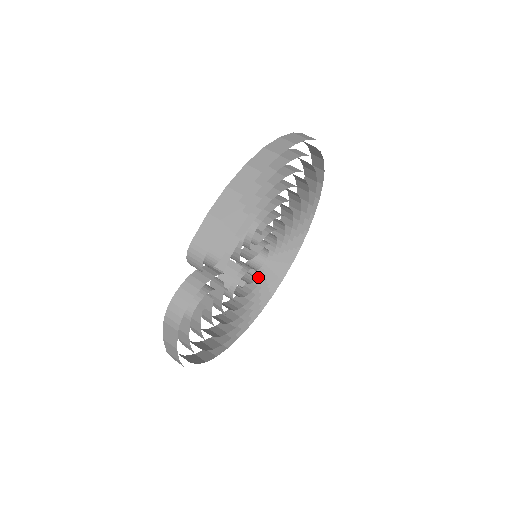
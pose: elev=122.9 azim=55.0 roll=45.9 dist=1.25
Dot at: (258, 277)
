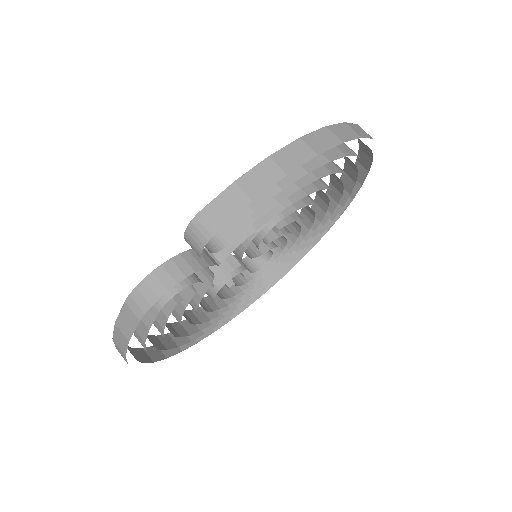
Dot at: (248, 281)
